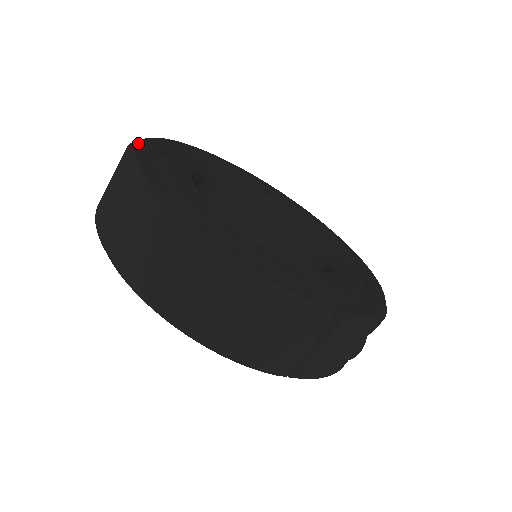
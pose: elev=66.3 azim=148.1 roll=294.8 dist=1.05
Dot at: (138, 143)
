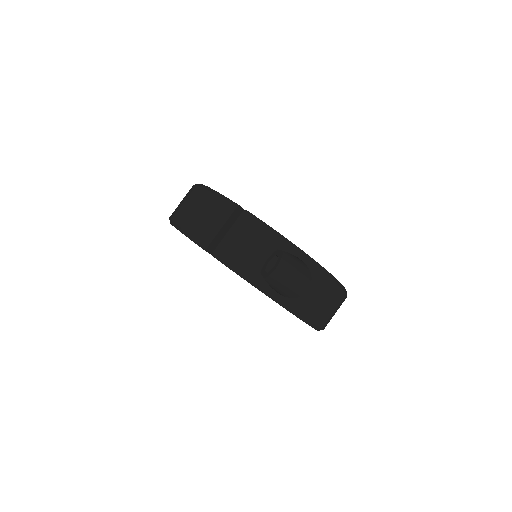
Dot at: occluded
